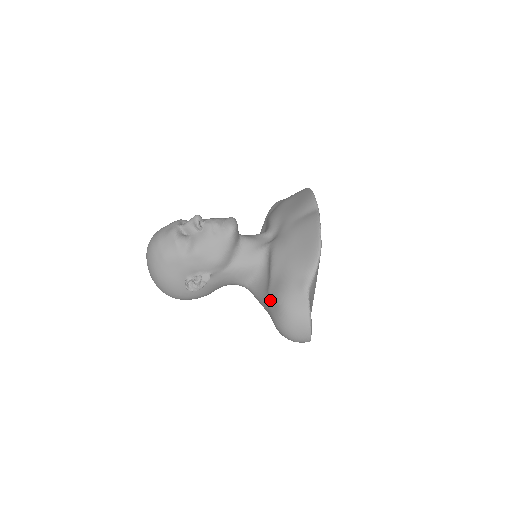
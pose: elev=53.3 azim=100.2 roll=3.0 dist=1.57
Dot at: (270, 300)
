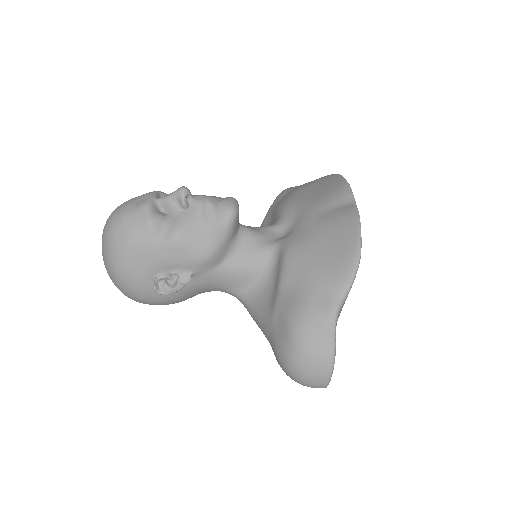
Dot at: (275, 322)
